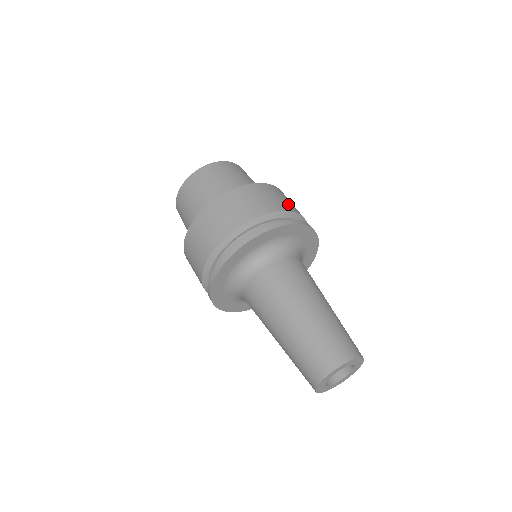
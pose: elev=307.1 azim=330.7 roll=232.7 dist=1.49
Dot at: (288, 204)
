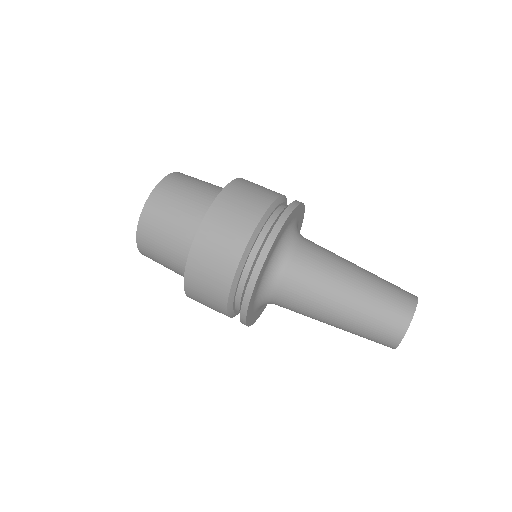
Dot at: occluded
